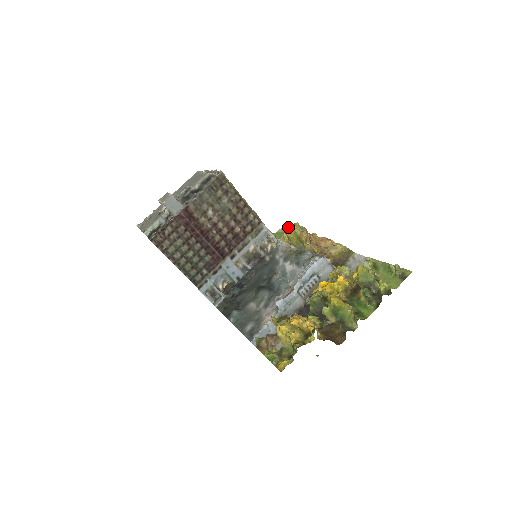
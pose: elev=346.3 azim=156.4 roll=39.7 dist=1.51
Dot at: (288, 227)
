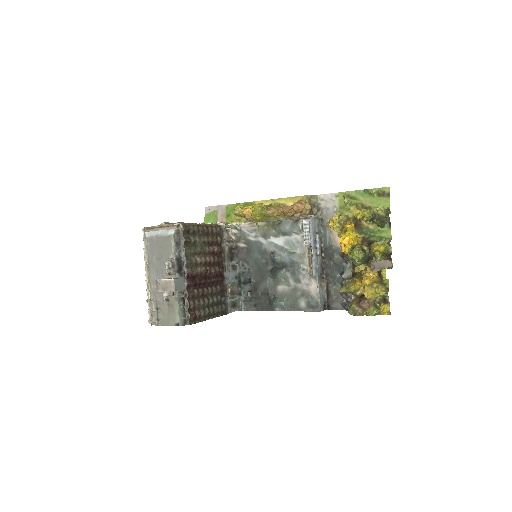
Dot at: (239, 211)
